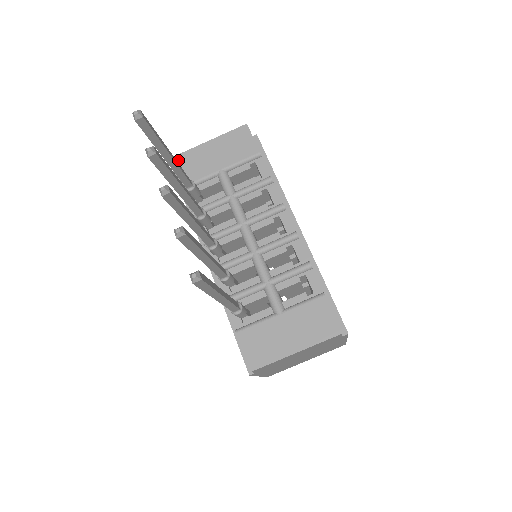
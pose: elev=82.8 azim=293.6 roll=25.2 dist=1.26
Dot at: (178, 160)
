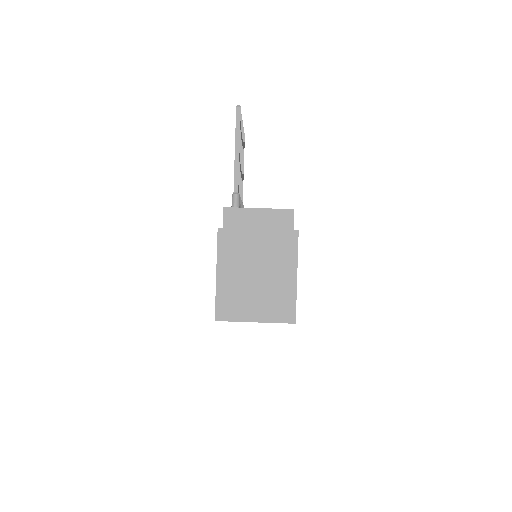
Dot at: occluded
